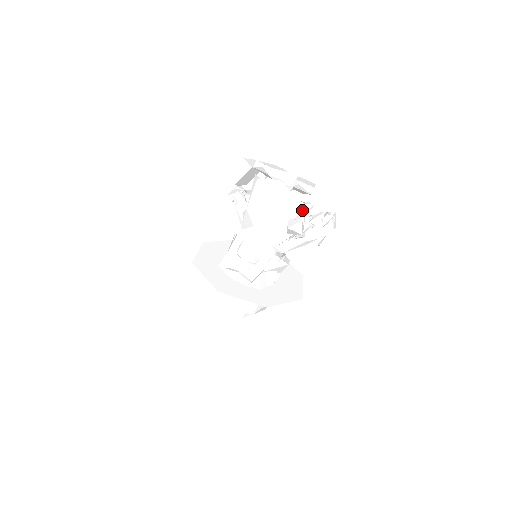
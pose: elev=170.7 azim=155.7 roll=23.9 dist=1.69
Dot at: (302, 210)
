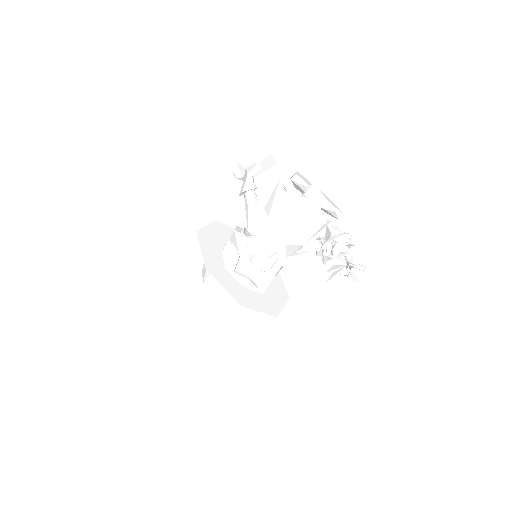
Dot at: occluded
